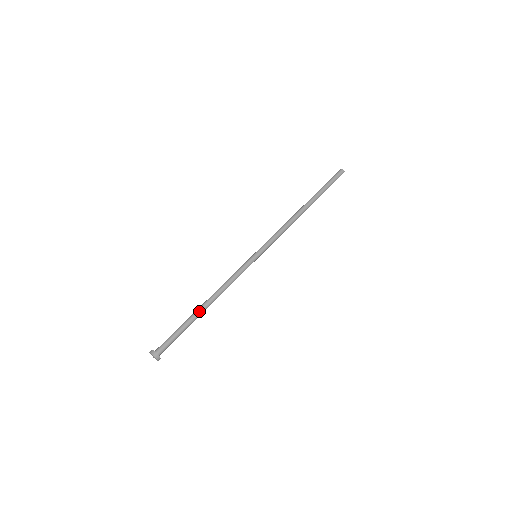
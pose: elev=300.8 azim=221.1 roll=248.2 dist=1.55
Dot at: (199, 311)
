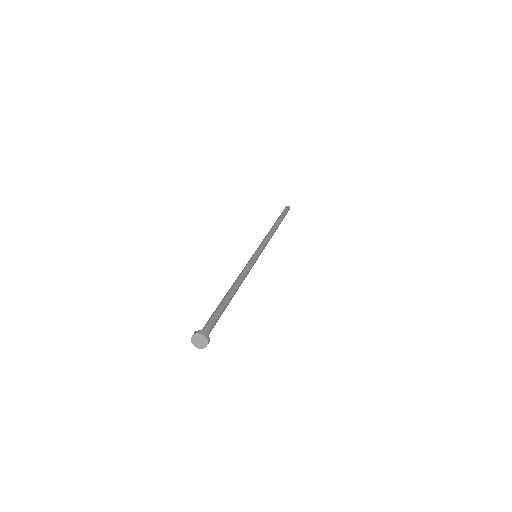
Dot at: (231, 296)
